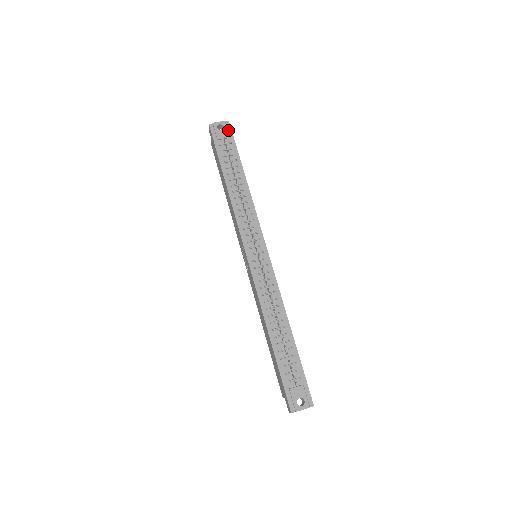
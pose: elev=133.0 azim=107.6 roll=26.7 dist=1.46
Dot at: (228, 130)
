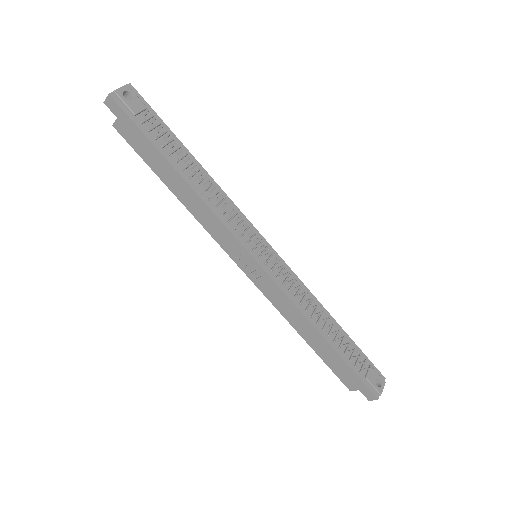
Dot at: (138, 97)
